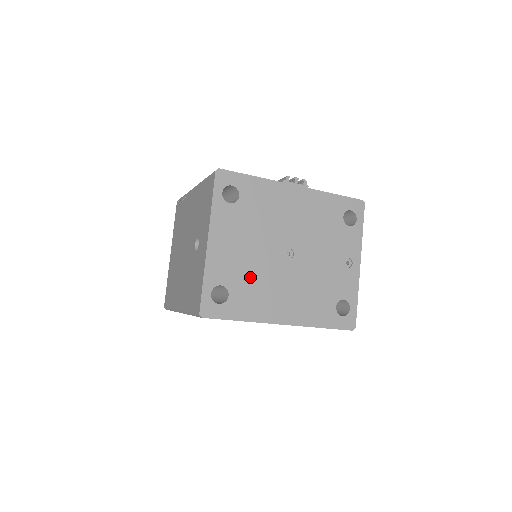
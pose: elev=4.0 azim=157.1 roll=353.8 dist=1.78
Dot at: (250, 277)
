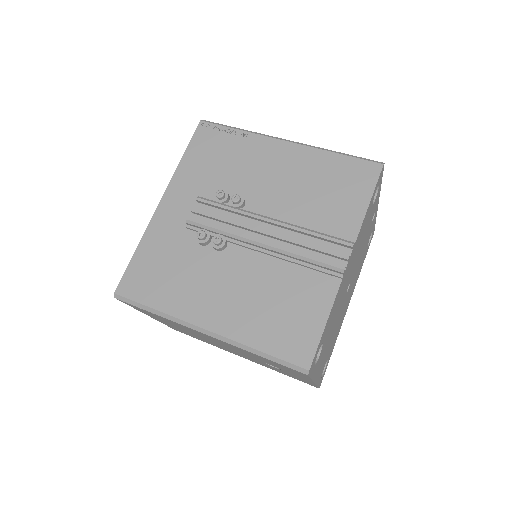
Dot at: (334, 336)
